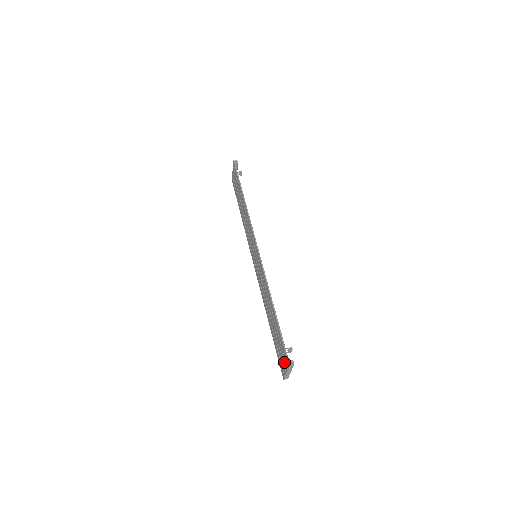
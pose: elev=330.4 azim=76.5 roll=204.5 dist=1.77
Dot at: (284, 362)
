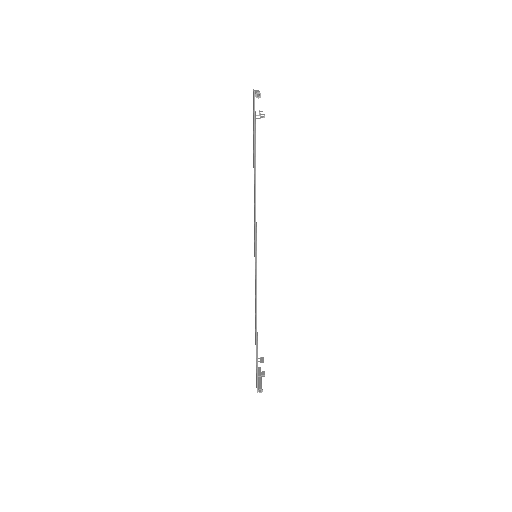
Dot at: occluded
